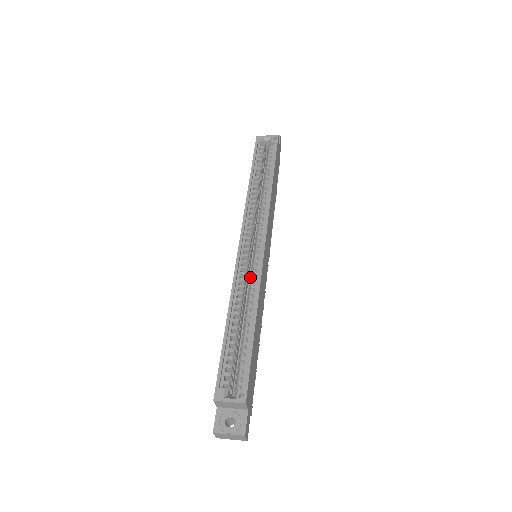
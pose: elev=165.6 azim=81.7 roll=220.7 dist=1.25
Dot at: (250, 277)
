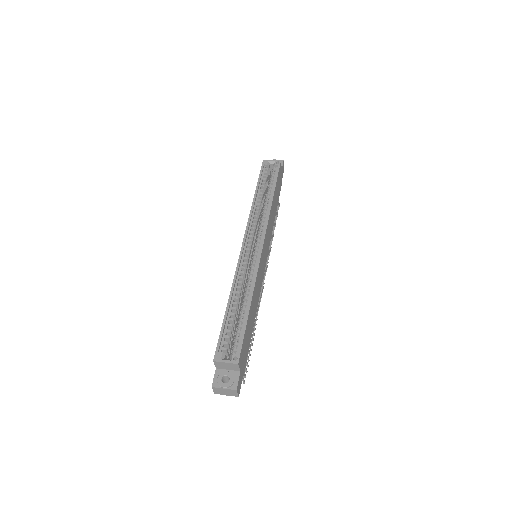
Dot at: (249, 271)
